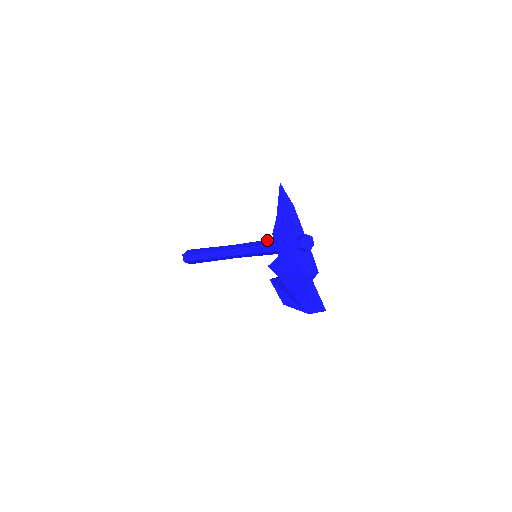
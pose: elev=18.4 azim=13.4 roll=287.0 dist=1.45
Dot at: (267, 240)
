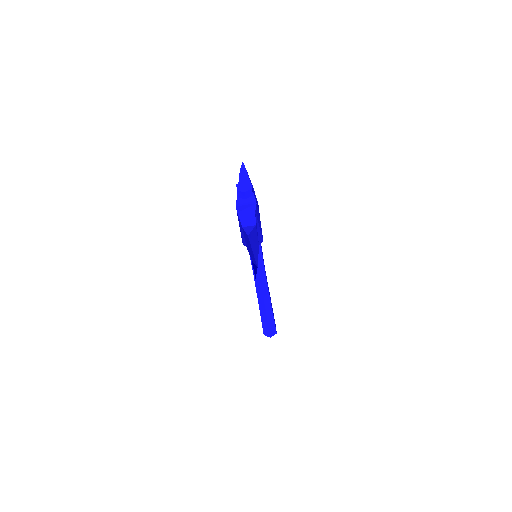
Dot at: occluded
